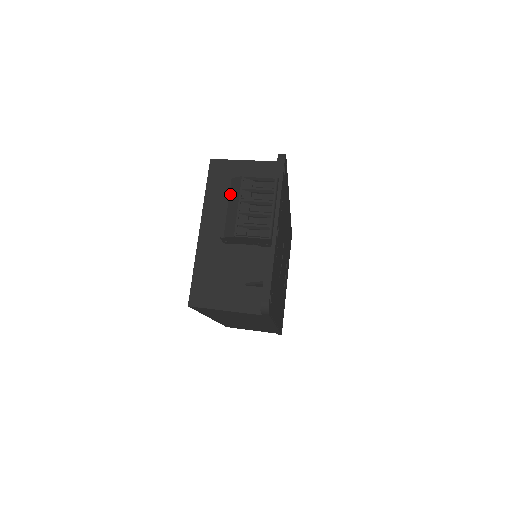
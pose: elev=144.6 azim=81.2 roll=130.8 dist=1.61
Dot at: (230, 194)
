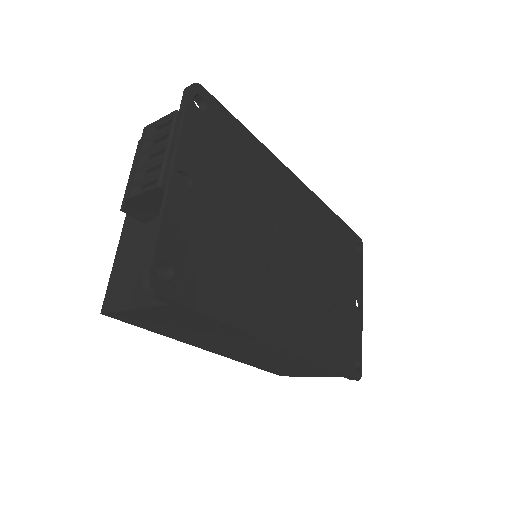
Dot at: occluded
